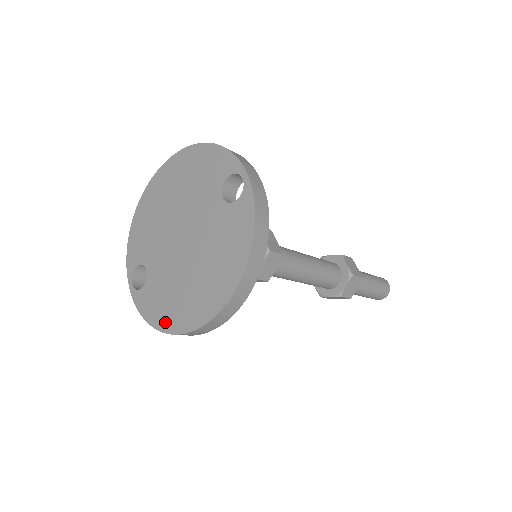
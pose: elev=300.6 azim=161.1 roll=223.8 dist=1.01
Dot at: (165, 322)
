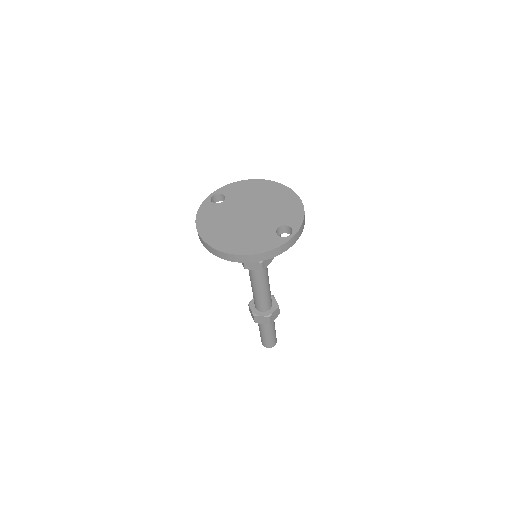
Dot at: (202, 224)
